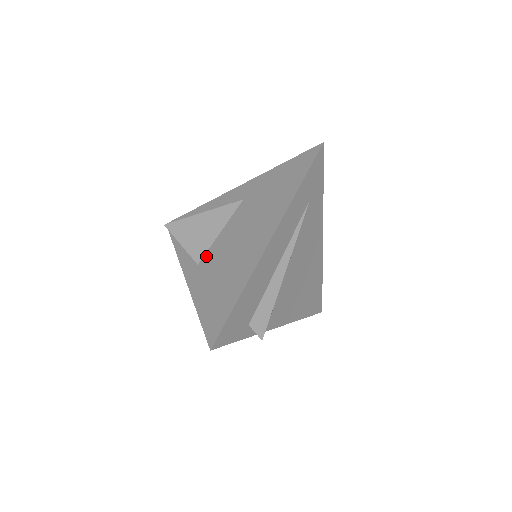
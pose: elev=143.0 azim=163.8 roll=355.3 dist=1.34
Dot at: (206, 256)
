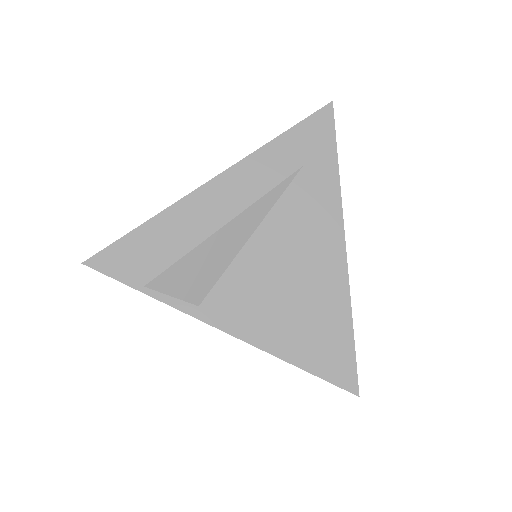
Dot at: occluded
